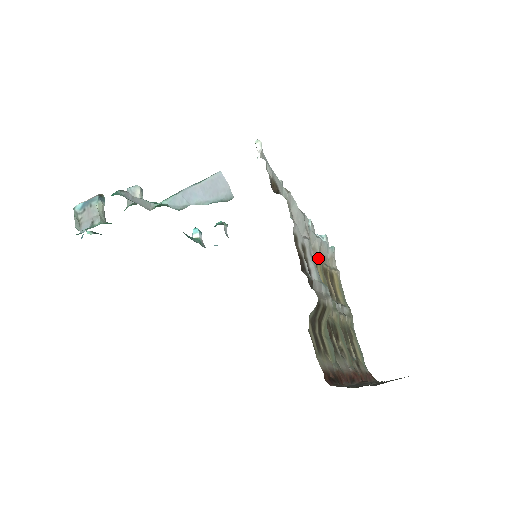
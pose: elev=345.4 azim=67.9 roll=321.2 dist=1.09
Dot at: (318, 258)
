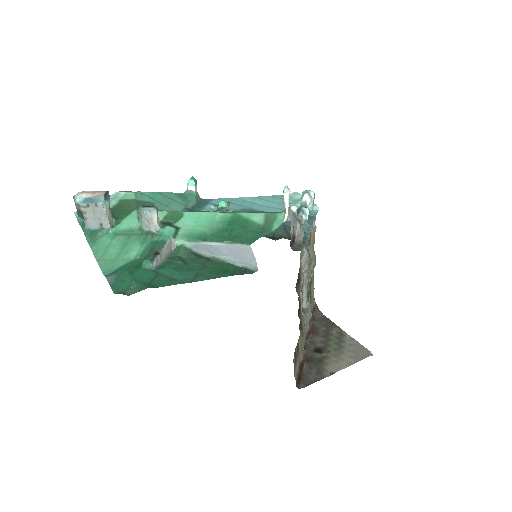
Dot at: occluded
